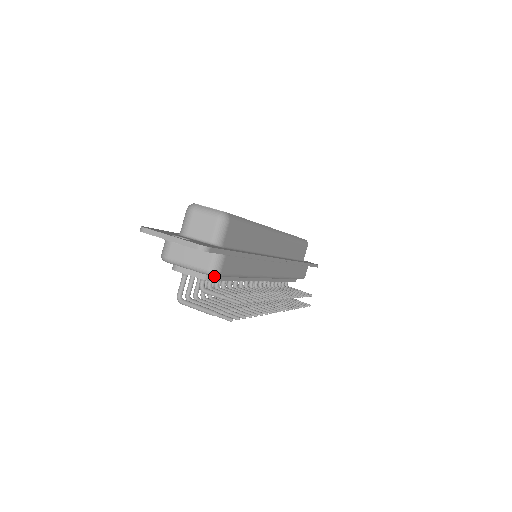
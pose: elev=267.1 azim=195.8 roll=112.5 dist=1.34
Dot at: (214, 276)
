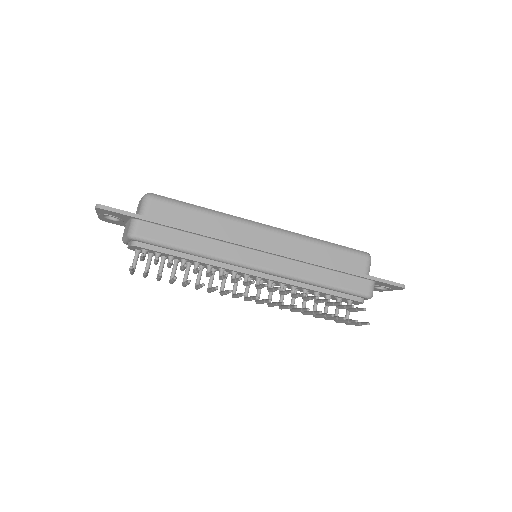
Dot at: (133, 239)
